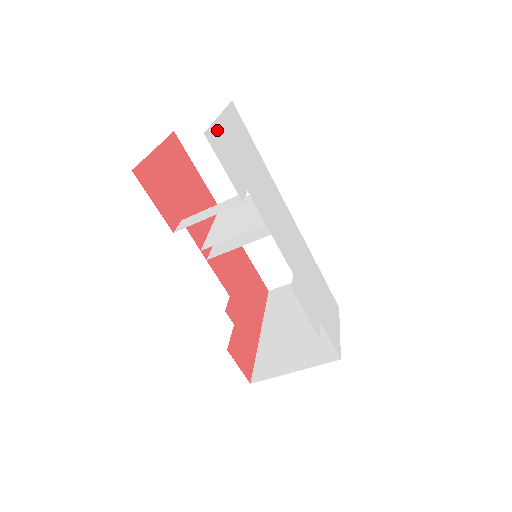
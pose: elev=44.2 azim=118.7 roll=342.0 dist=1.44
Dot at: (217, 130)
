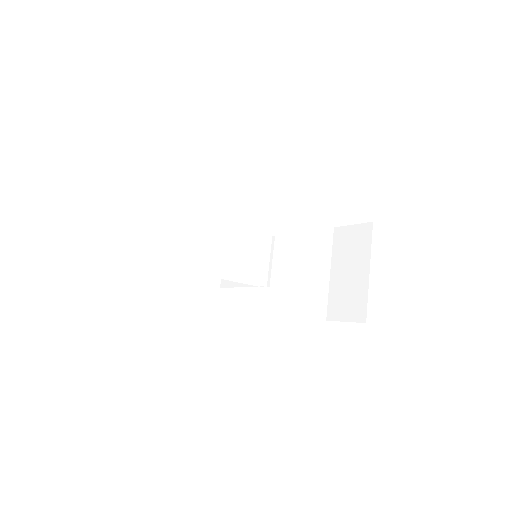
Dot at: occluded
